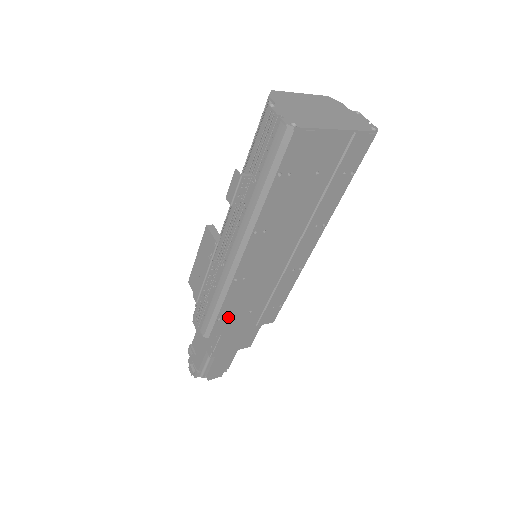
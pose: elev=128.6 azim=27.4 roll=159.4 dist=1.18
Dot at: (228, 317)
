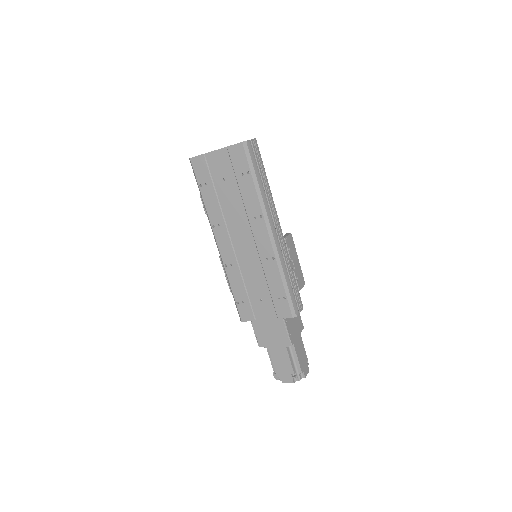
Dot at: (244, 302)
